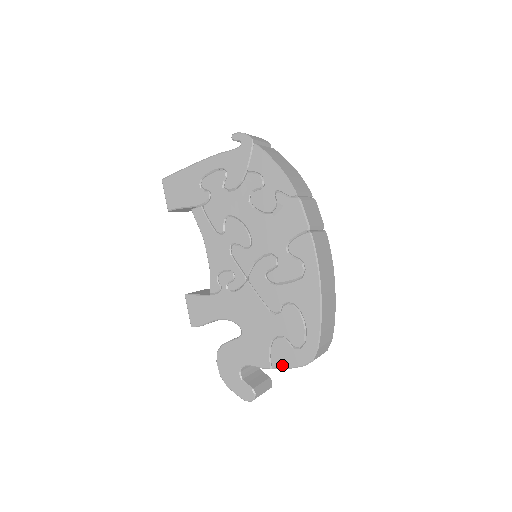
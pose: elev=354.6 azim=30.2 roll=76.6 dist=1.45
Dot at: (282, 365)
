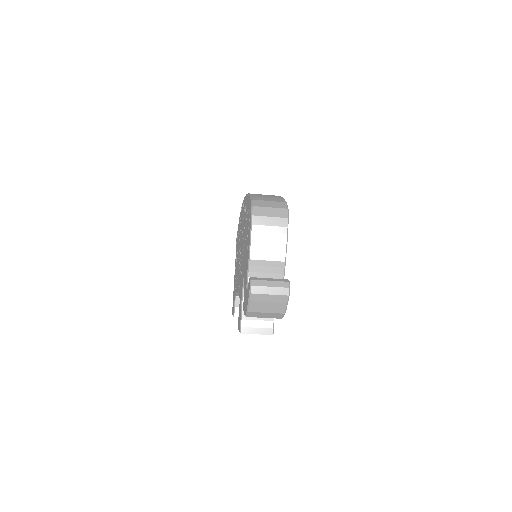
Dot at: (249, 239)
